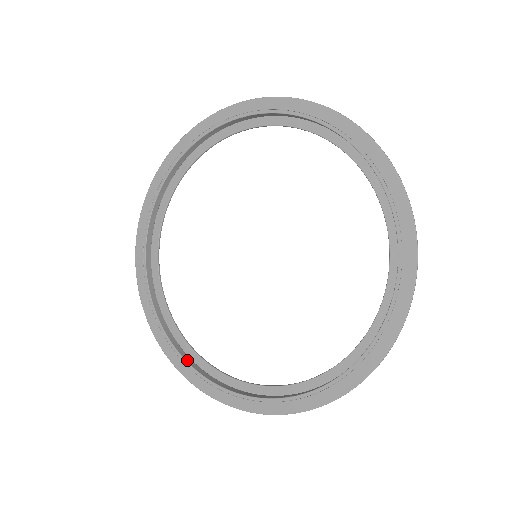
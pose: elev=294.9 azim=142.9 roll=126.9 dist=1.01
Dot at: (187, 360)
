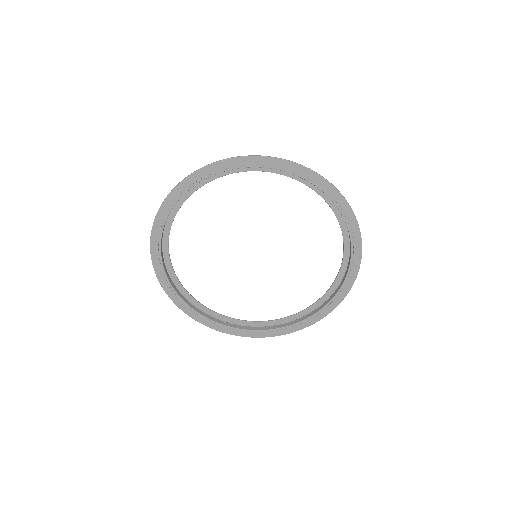
Dot at: (221, 323)
